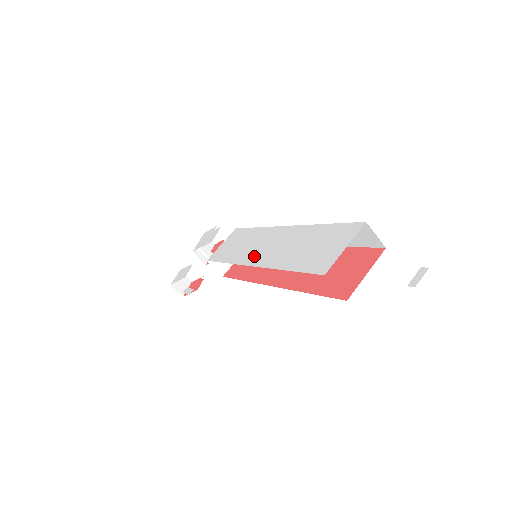
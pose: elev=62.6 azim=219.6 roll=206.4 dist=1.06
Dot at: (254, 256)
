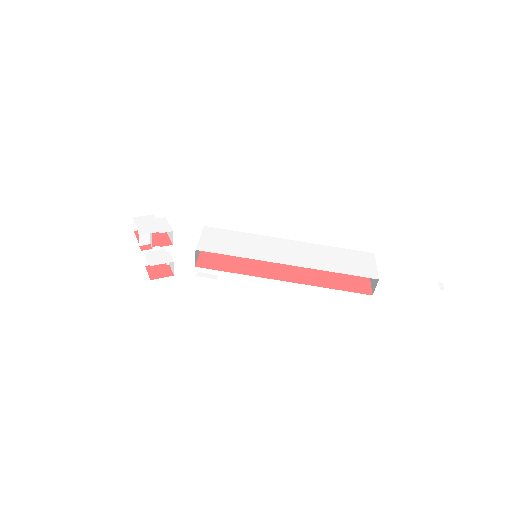
Dot at: (280, 257)
